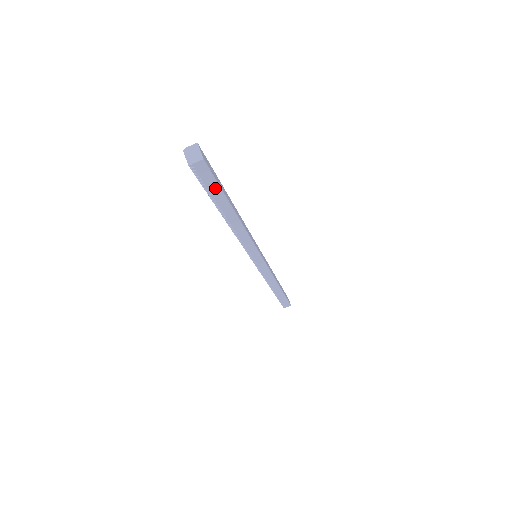
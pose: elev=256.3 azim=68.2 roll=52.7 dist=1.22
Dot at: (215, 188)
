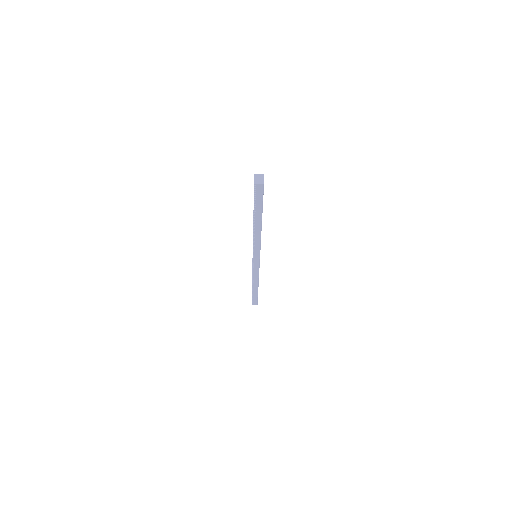
Dot at: (260, 202)
